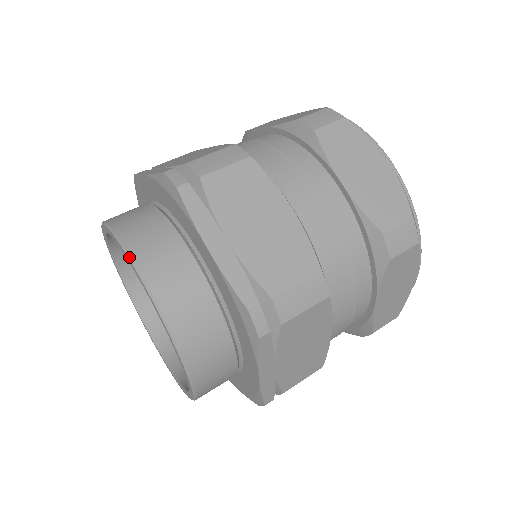
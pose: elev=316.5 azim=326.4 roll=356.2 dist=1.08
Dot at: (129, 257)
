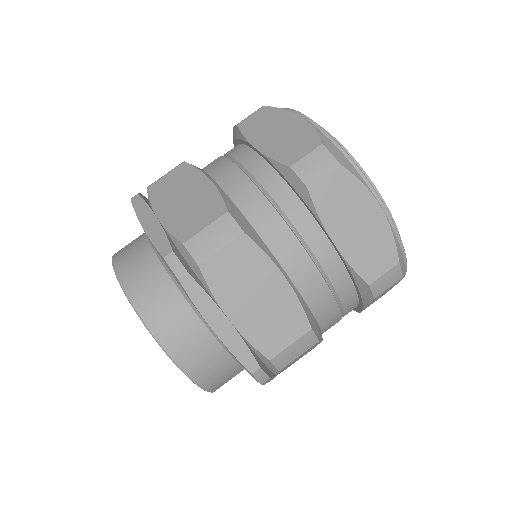
Dot at: (112, 261)
